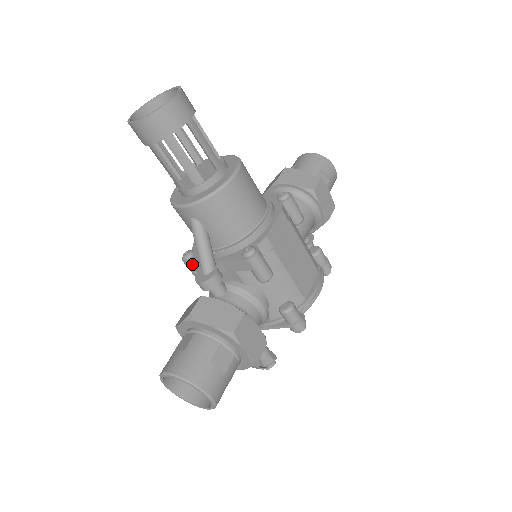
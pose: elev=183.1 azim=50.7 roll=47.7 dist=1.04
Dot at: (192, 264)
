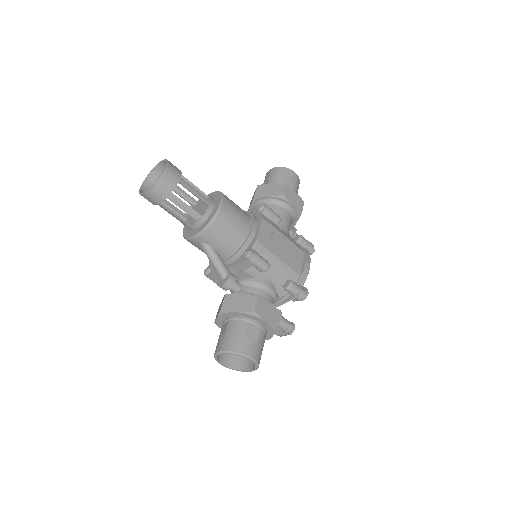
Dot at: (212, 276)
